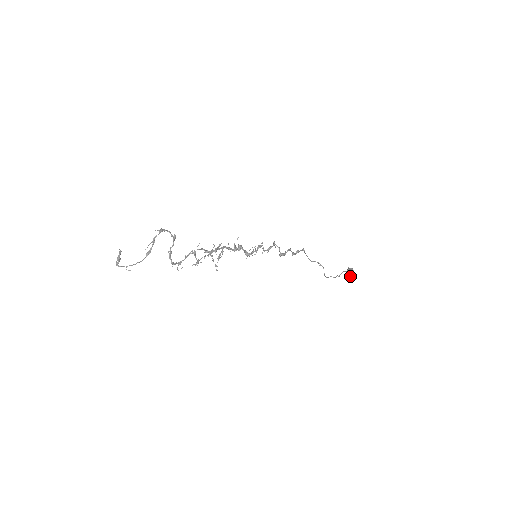
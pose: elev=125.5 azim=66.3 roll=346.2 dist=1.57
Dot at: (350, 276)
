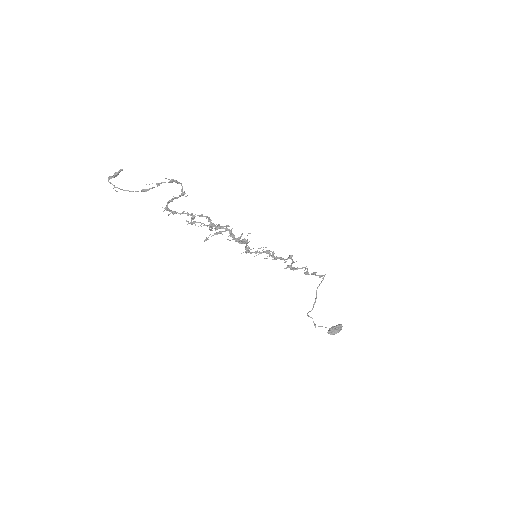
Dot at: (330, 333)
